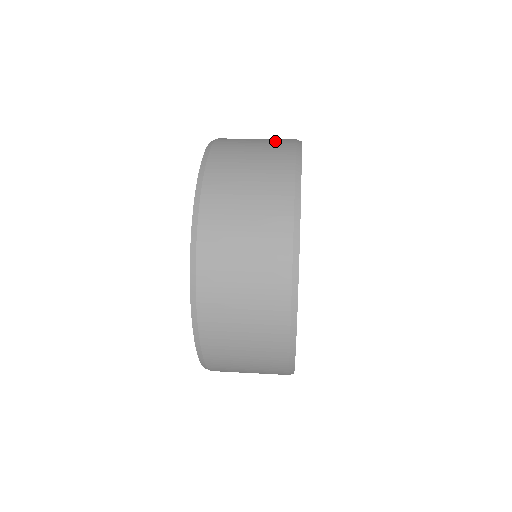
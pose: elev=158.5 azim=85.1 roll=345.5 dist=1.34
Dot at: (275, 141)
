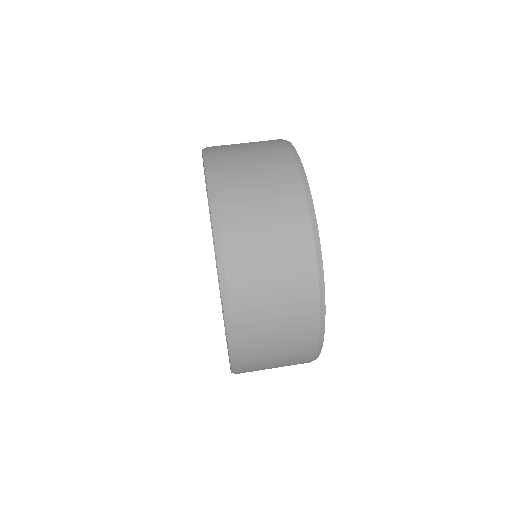
Dot at: (277, 171)
